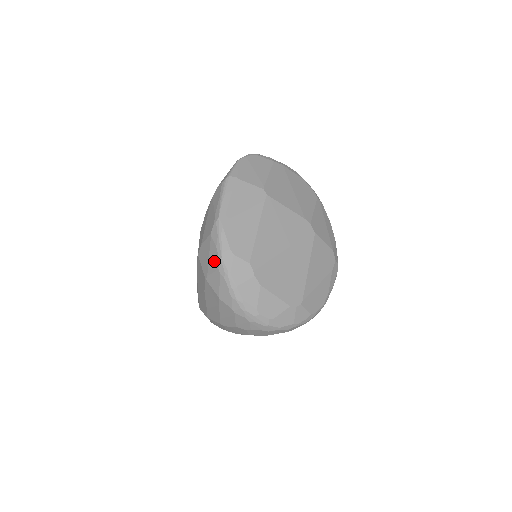
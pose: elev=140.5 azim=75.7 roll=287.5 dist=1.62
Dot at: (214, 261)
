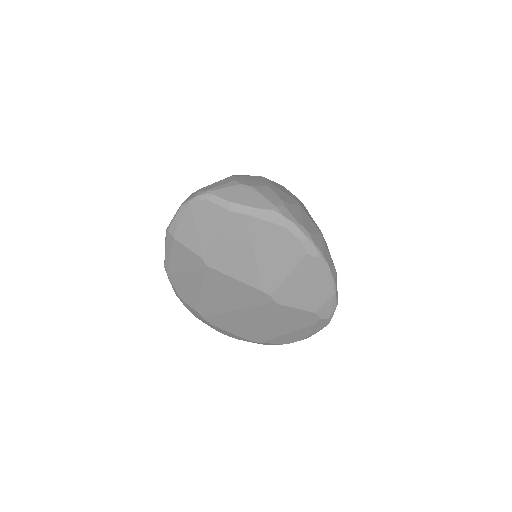
Dot at: occluded
